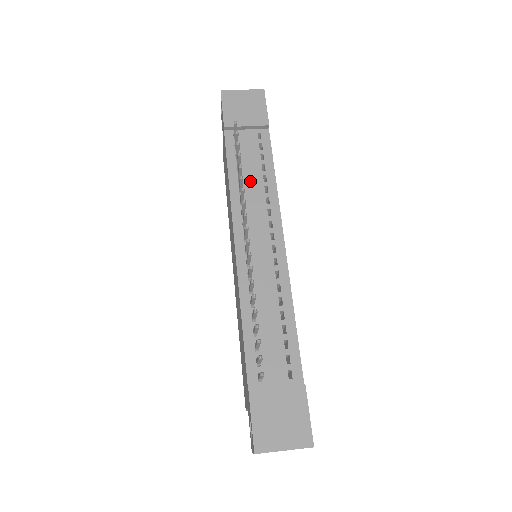
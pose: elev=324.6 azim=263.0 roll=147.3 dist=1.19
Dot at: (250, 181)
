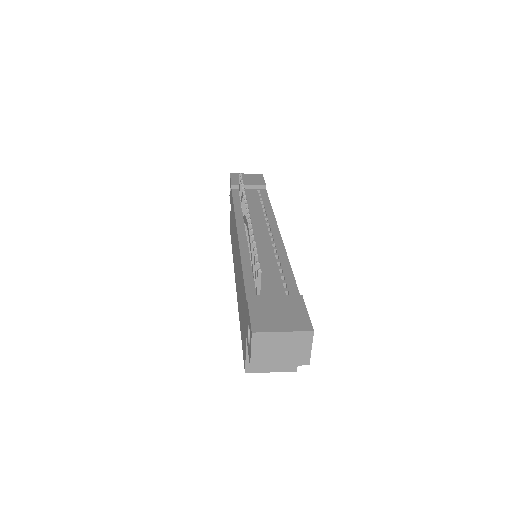
Dot at: (251, 207)
